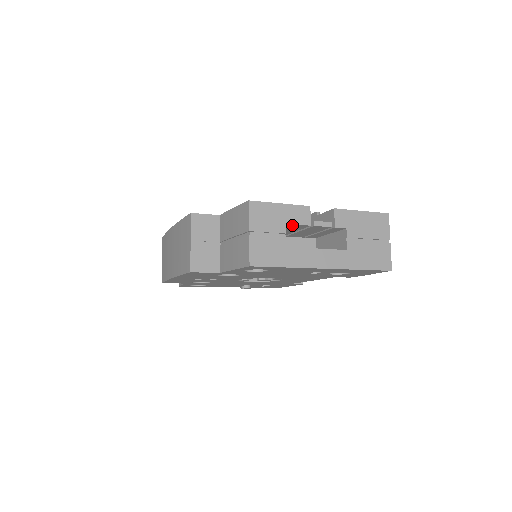
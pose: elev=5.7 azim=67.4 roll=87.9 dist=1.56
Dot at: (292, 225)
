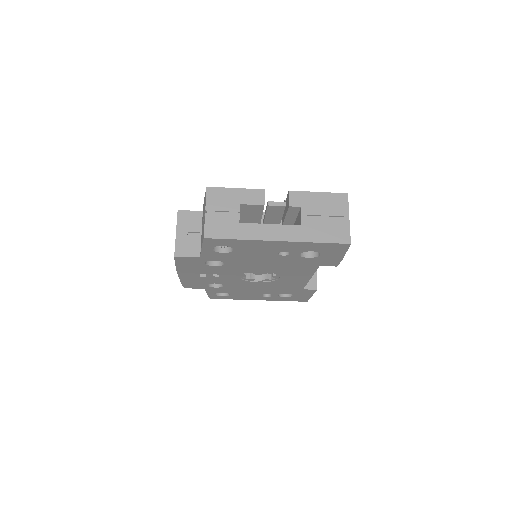
Dot at: (248, 206)
